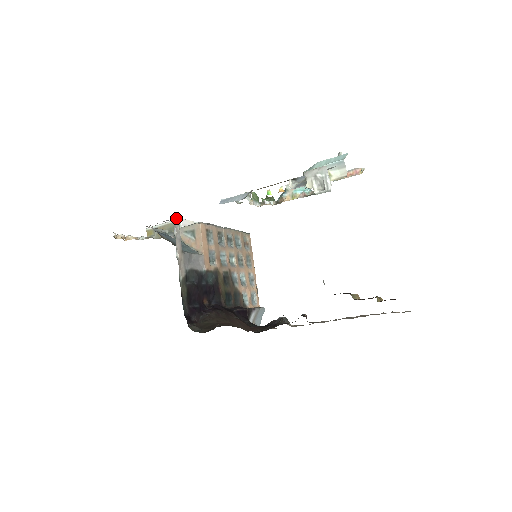
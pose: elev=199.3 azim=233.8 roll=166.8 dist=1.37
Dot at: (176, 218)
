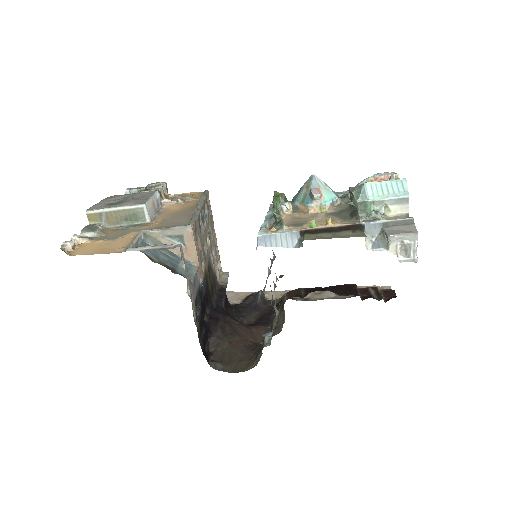
Dot at: (181, 245)
